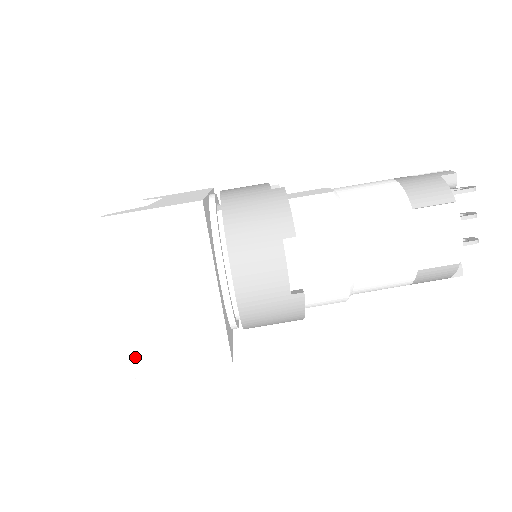
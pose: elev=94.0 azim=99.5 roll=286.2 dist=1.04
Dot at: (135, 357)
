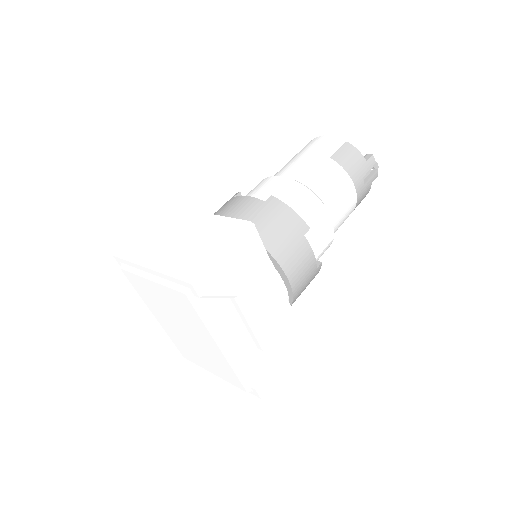
Dot at: (181, 272)
